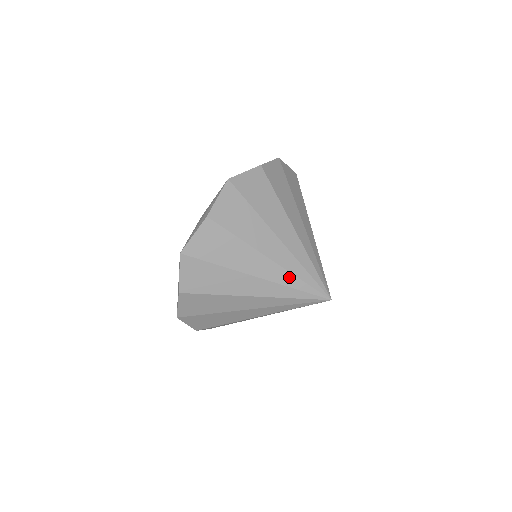
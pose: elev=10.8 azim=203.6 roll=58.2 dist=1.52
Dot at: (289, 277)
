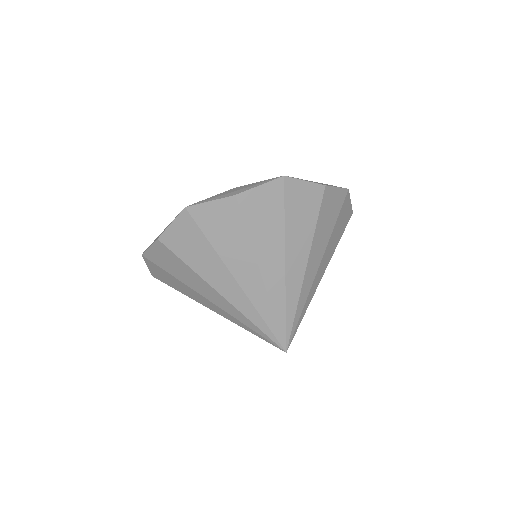
Dot at: (266, 305)
